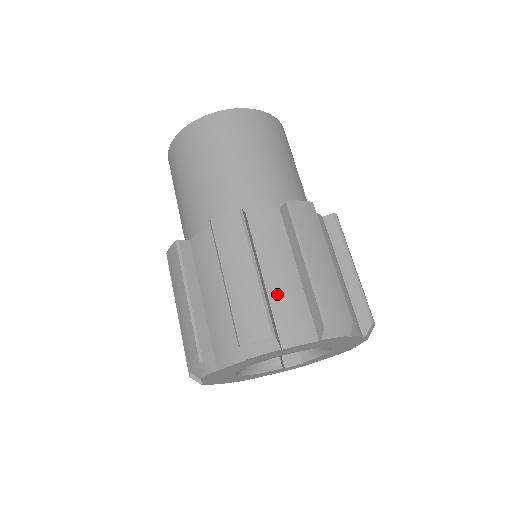
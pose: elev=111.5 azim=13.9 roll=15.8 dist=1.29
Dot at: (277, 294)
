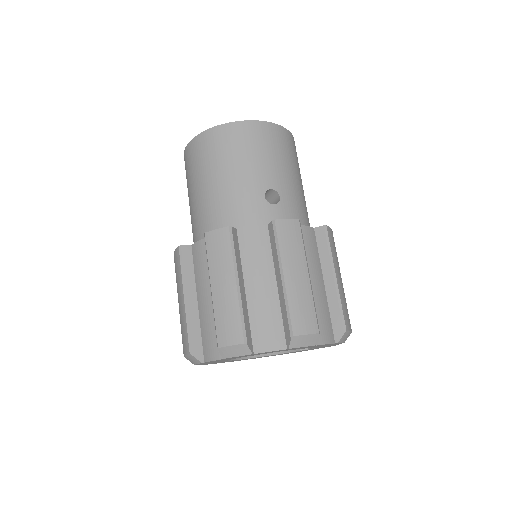
Dot at: (203, 317)
